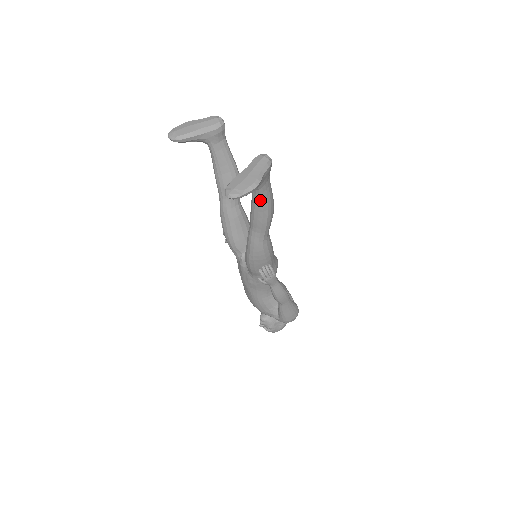
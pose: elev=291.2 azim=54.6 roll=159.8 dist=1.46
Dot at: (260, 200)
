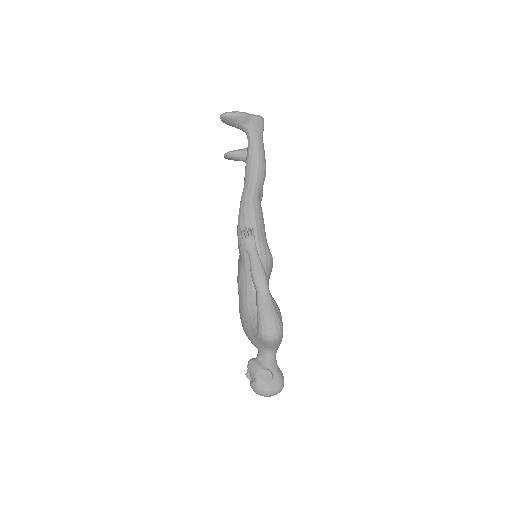
Dot at: (250, 147)
